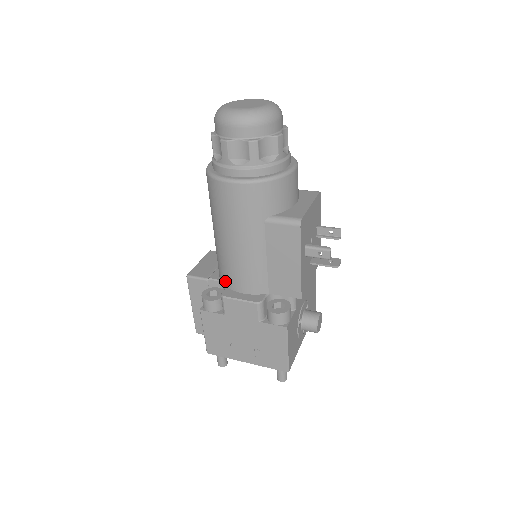
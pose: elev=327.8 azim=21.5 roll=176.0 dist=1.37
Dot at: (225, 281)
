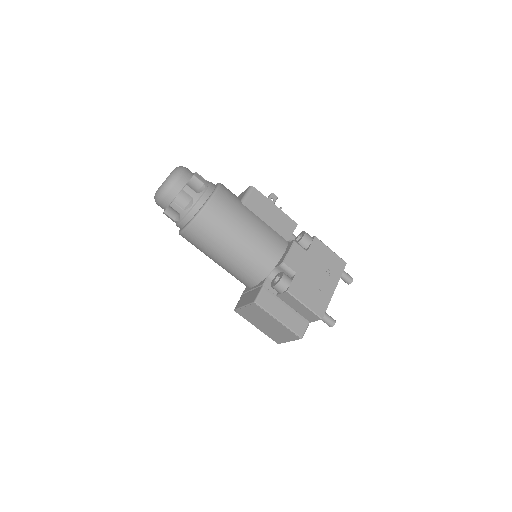
Dot at: (270, 265)
